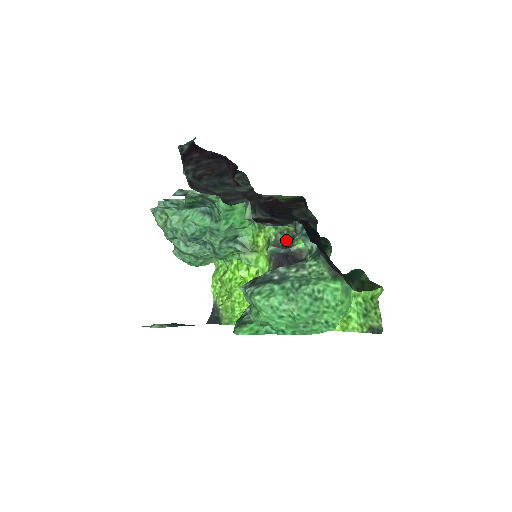
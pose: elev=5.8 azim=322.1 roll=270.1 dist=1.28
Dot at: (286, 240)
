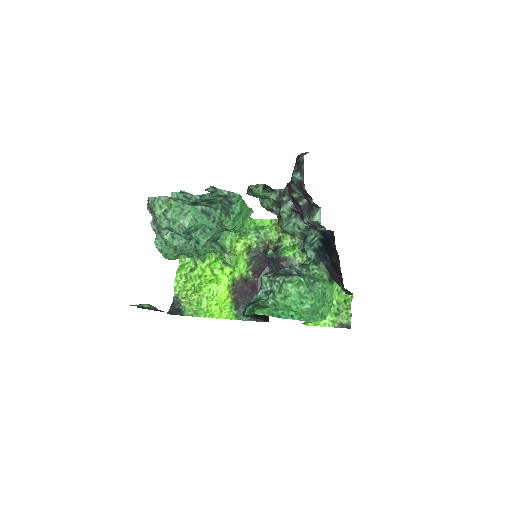
Dot at: (268, 249)
